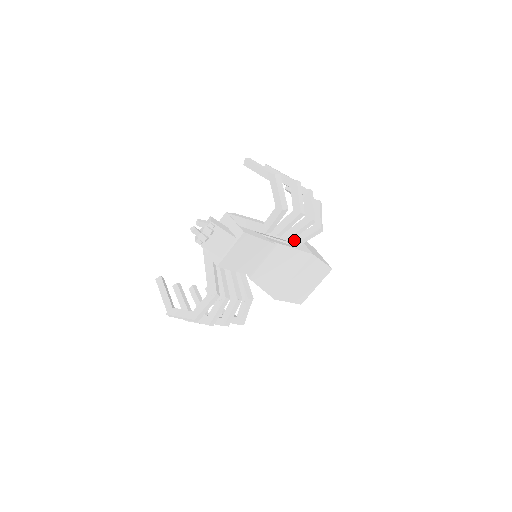
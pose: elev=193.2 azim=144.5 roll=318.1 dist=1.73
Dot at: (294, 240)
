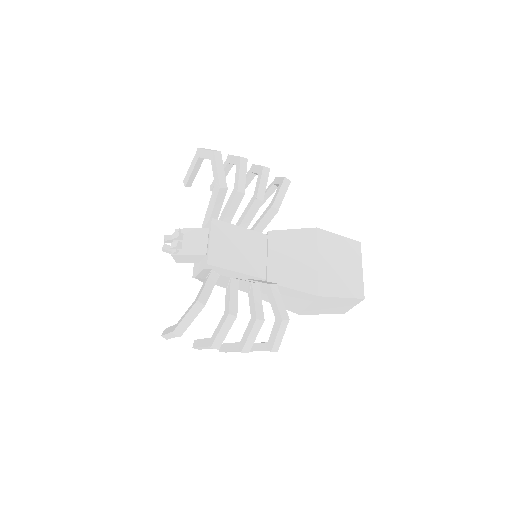
Dot at: (270, 204)
